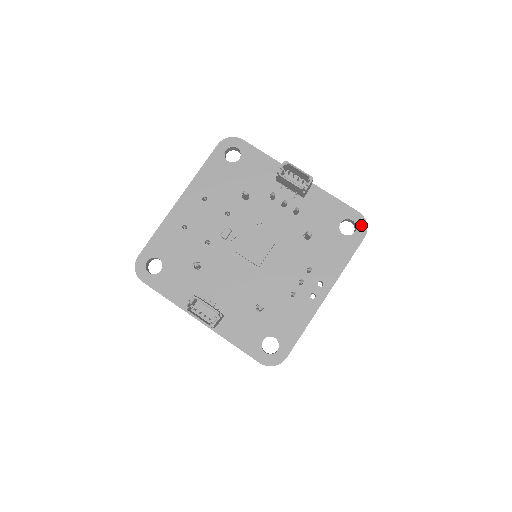
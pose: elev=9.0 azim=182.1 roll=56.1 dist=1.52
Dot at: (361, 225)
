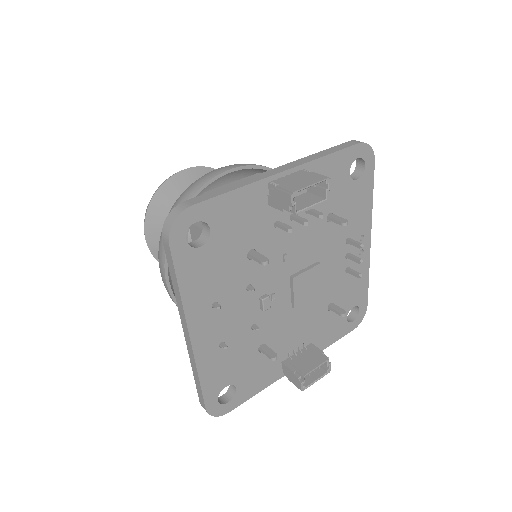
Dot at: (367, 154)
